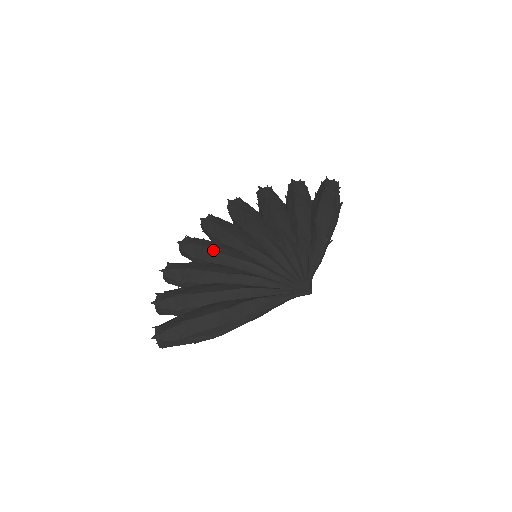
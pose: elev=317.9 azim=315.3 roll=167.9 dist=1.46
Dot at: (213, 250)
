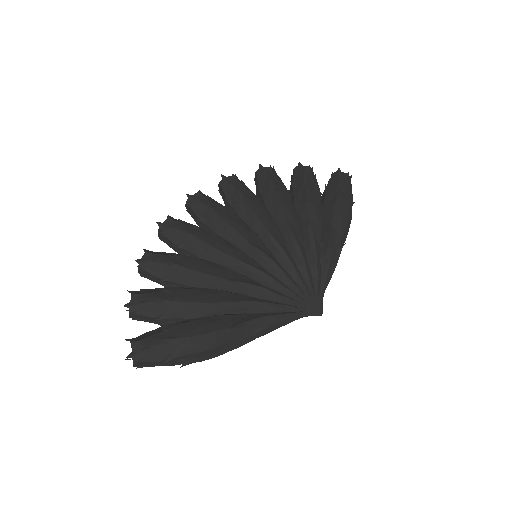
Dot at: (208, 244)
